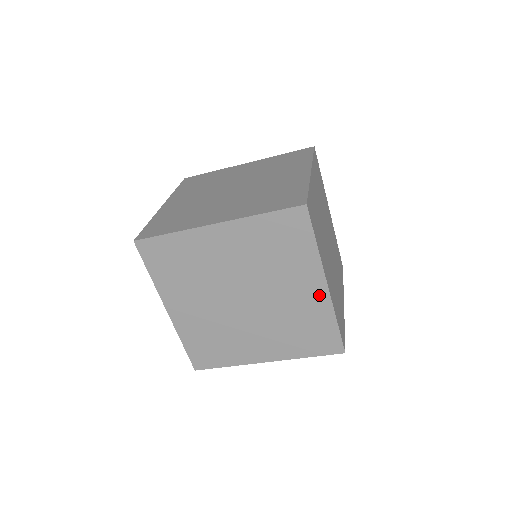
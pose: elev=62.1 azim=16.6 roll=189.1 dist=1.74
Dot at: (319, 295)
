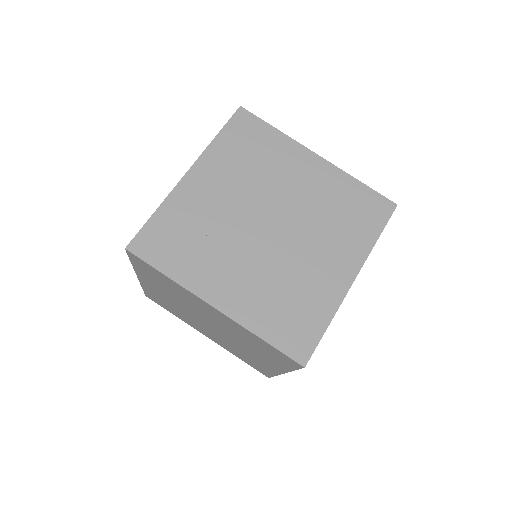
Dot at: (273, 368)
